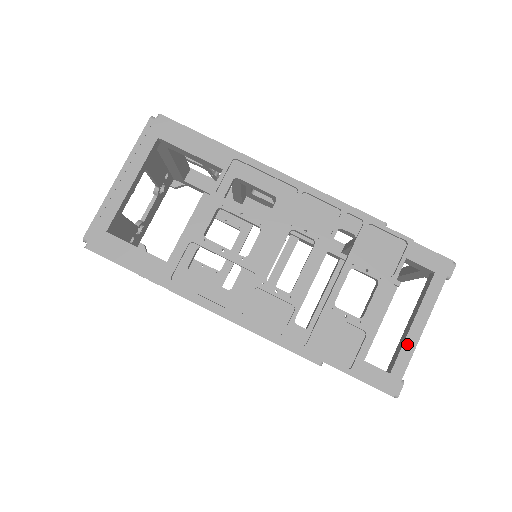
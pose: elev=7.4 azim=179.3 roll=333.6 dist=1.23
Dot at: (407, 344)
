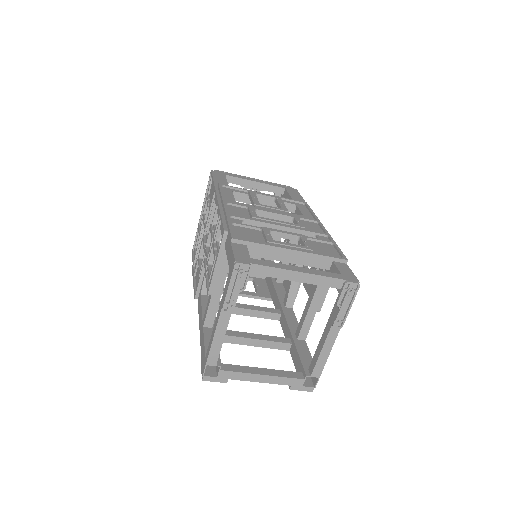
Dot at: (279, 265)
